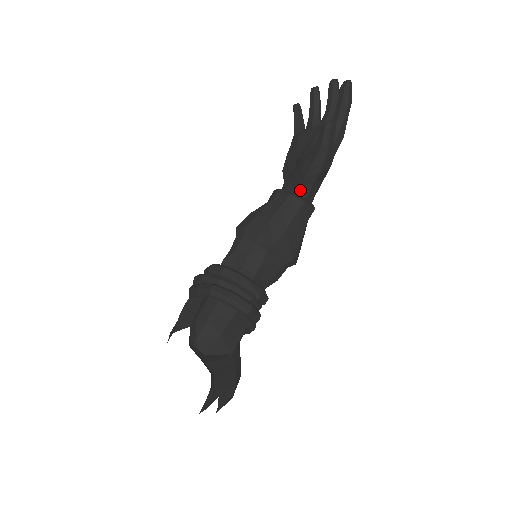
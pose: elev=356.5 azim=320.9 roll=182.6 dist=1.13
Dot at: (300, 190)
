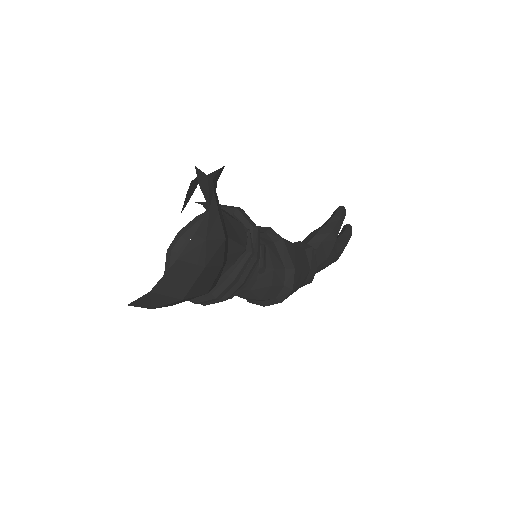
Dot at: occluded
